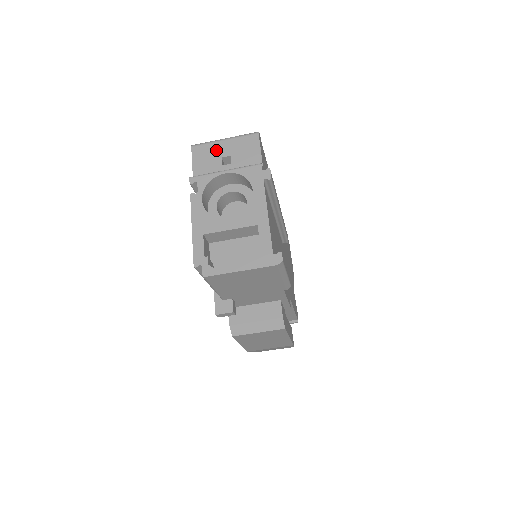
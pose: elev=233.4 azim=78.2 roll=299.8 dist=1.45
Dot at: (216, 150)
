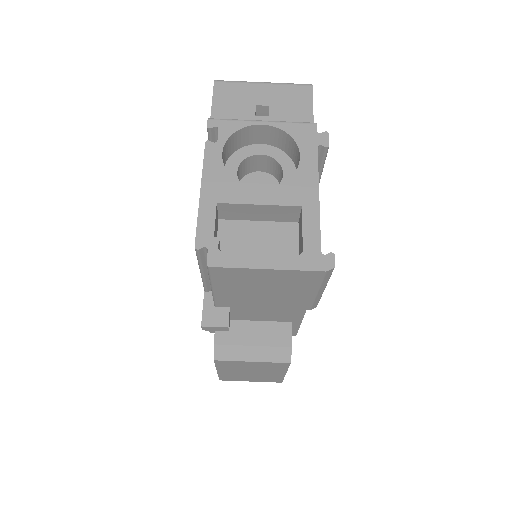
Dot at: (249, 93)
